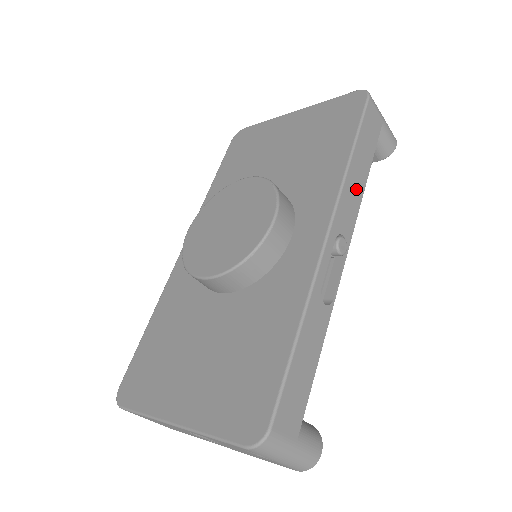
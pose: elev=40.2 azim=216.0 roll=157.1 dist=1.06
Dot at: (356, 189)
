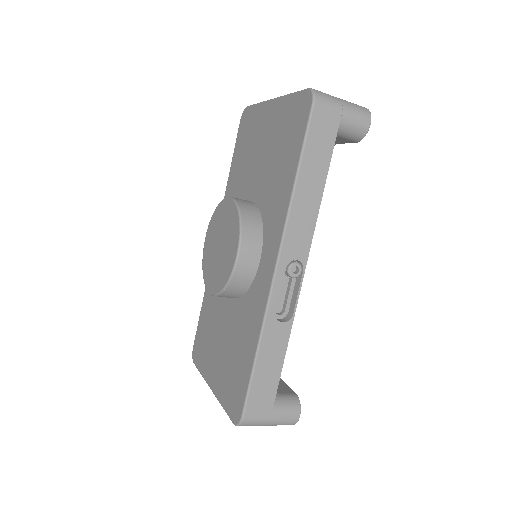
Dot at: (308, 210)
